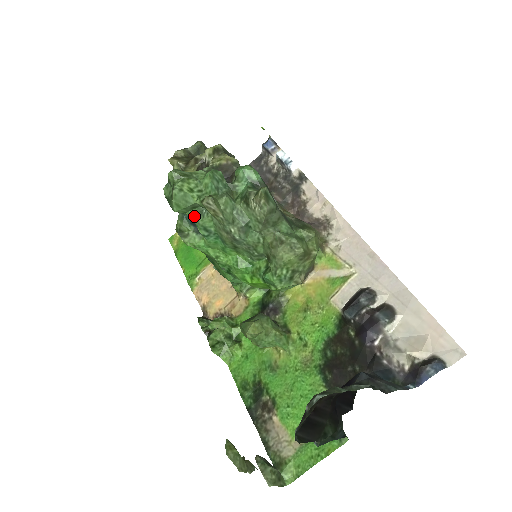
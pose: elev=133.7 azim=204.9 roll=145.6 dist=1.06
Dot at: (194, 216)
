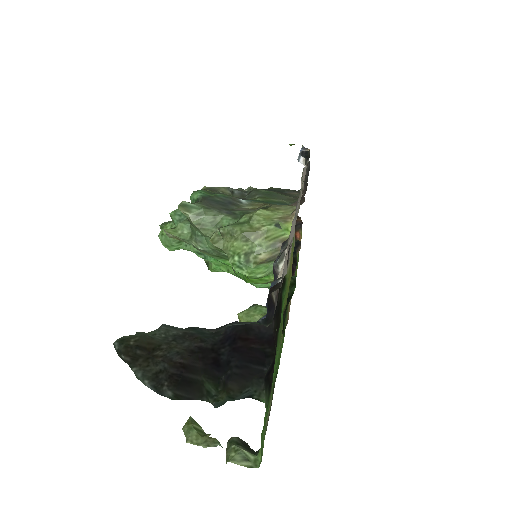
Dot at: (186, 248)
